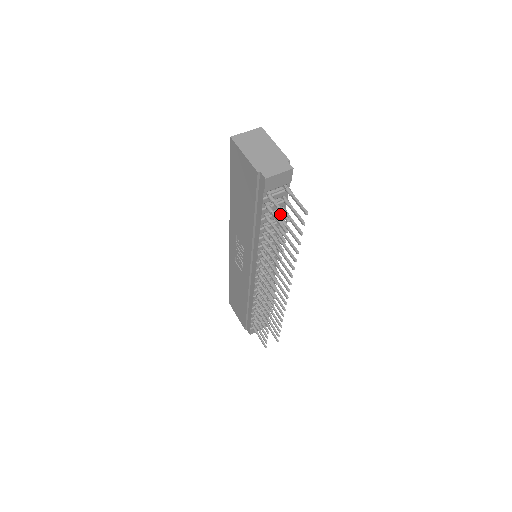
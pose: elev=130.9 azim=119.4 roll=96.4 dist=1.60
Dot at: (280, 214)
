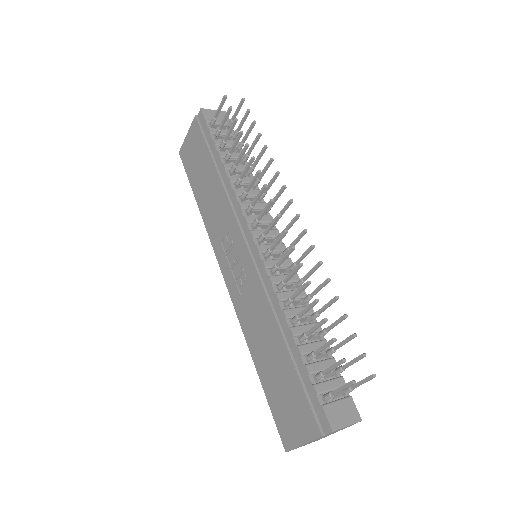
Dot at: occluded
